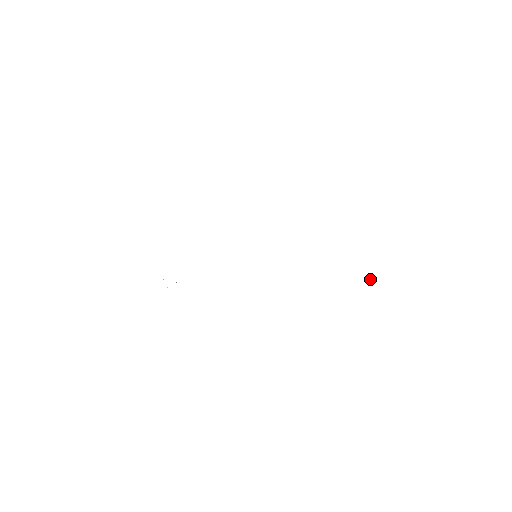
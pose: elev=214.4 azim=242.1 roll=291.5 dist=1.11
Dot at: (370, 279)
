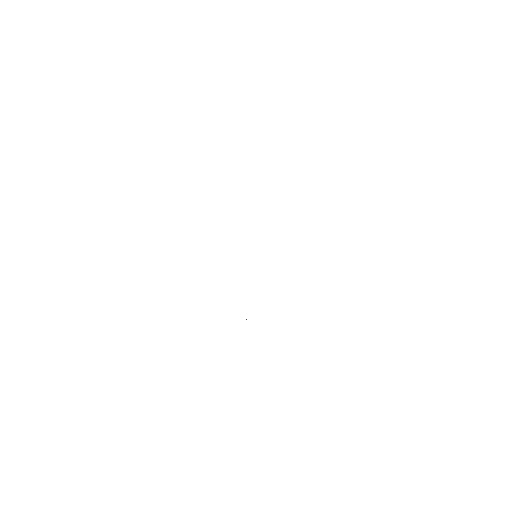
Dot at: occluded
